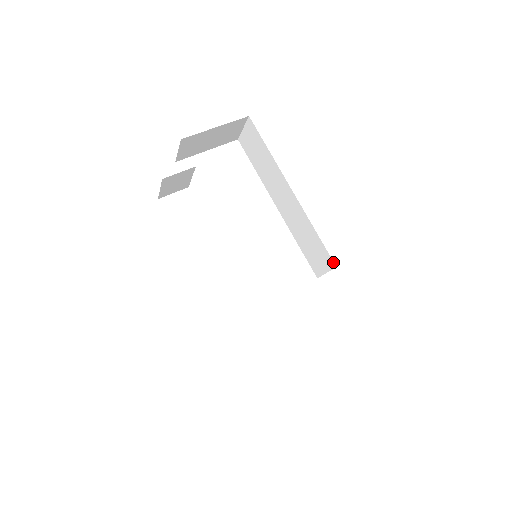
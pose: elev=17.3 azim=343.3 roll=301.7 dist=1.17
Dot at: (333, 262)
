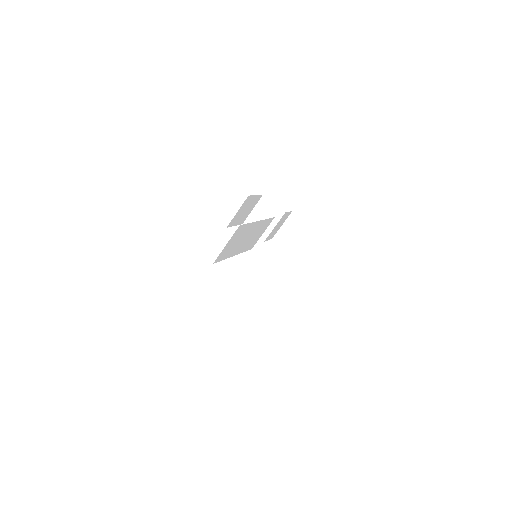
Dot at: occluded
